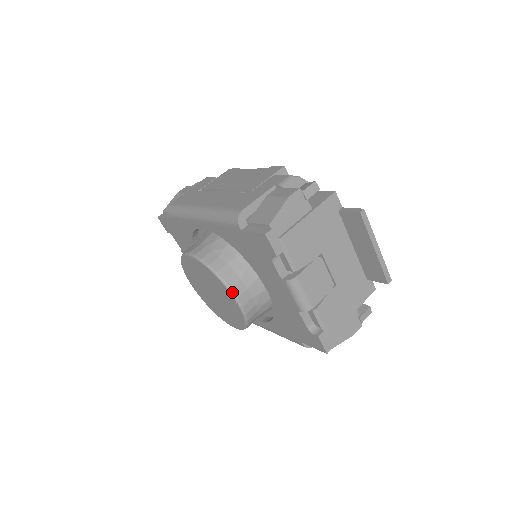
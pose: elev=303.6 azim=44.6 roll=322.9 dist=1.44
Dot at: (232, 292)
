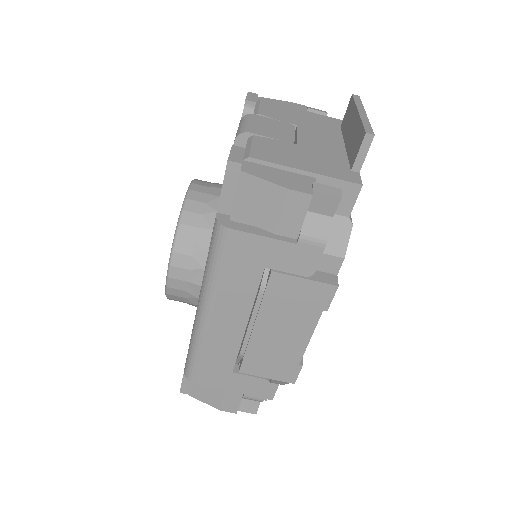
Dot at: occluded
